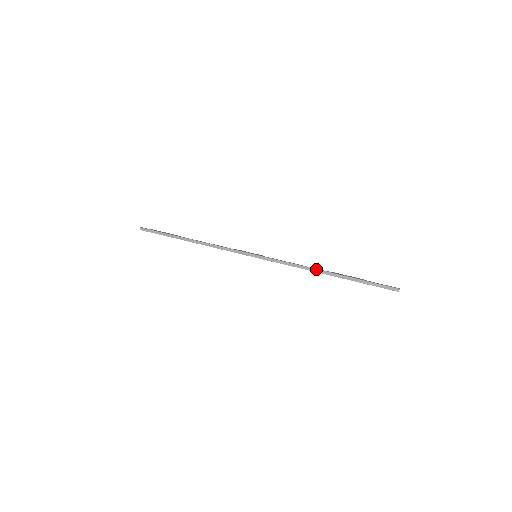
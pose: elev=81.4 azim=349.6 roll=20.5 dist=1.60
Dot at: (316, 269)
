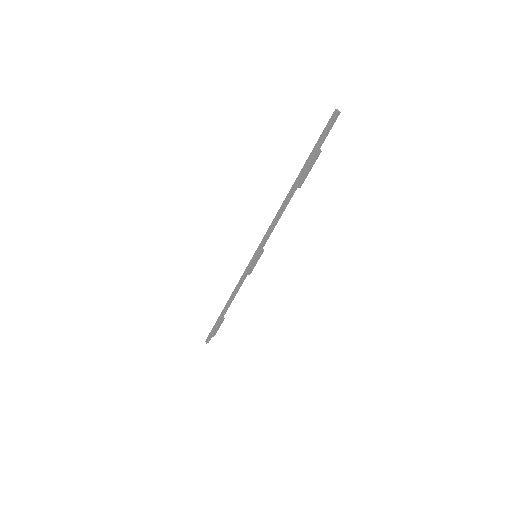
Dot at: (284, 200)
